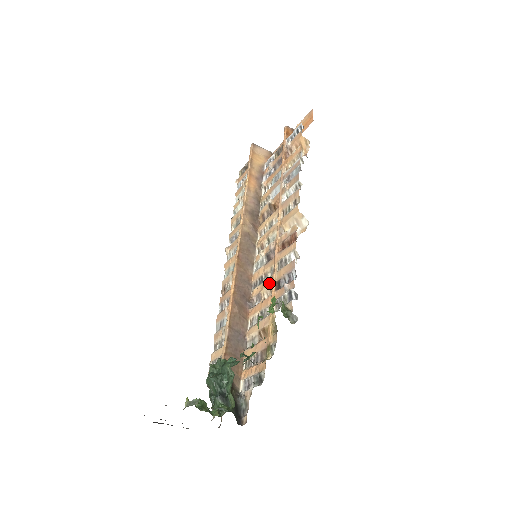
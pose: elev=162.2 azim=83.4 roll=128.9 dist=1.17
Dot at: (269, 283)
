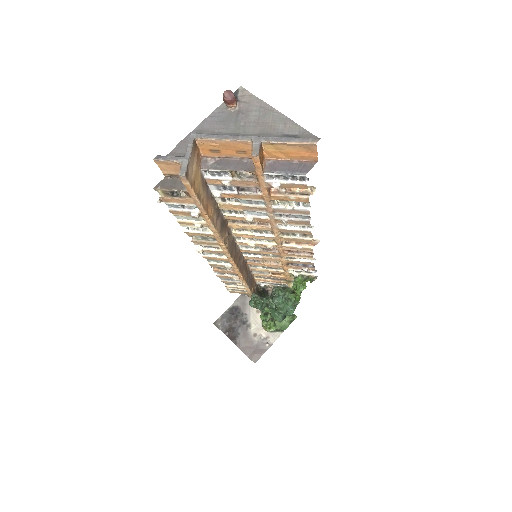
Dot at: occluded
